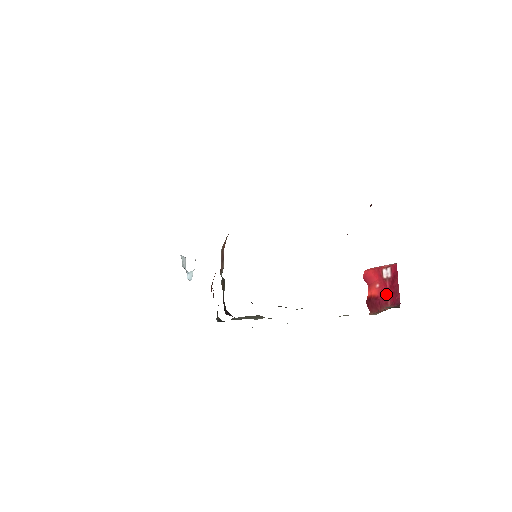
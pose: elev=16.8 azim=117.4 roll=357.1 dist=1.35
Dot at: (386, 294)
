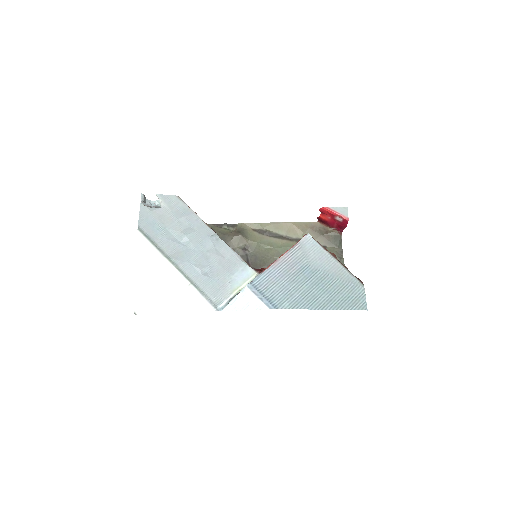
Dot at: (334, 224)
